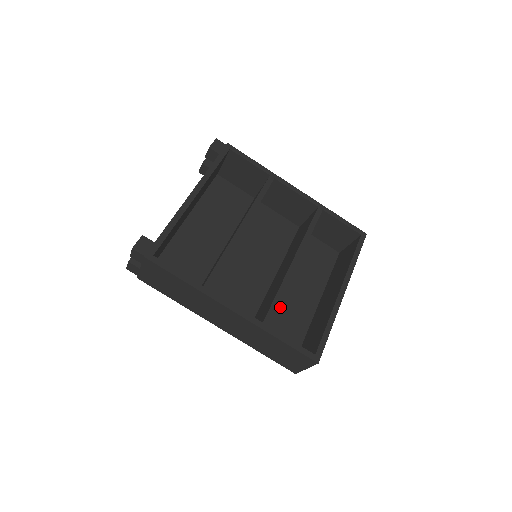
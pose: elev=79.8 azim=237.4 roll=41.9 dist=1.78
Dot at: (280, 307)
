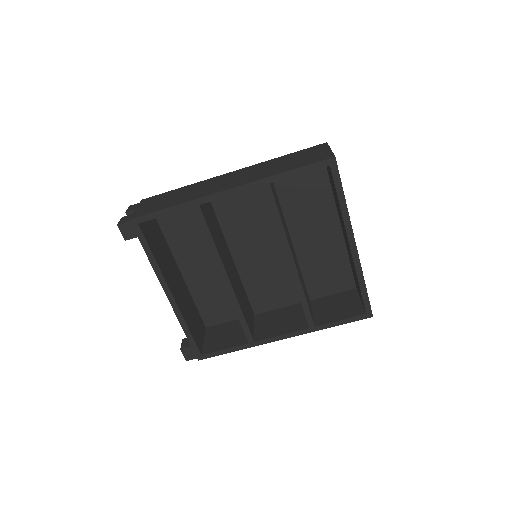
Dot at: (311, 259)
